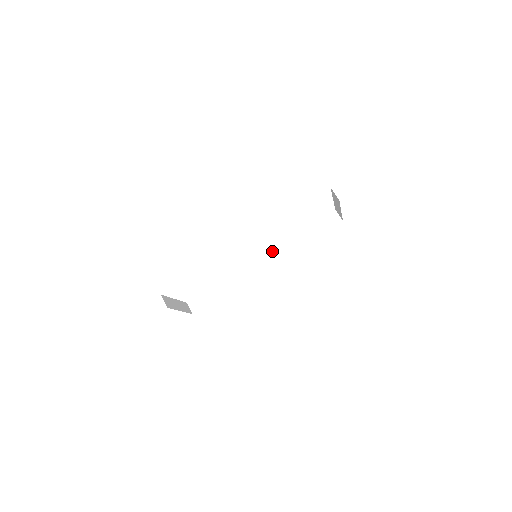
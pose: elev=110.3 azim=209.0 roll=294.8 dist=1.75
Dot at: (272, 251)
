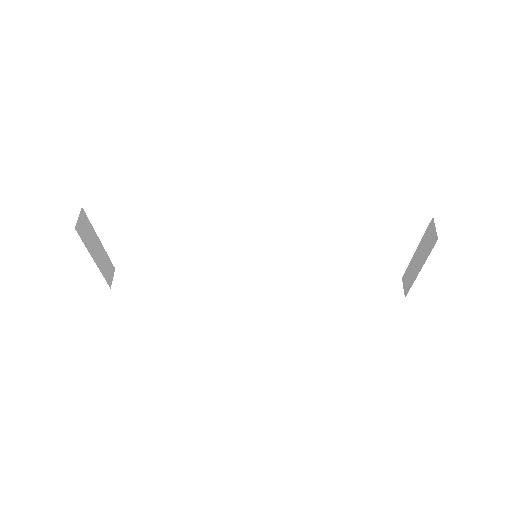
Dot at: (279, 276)
